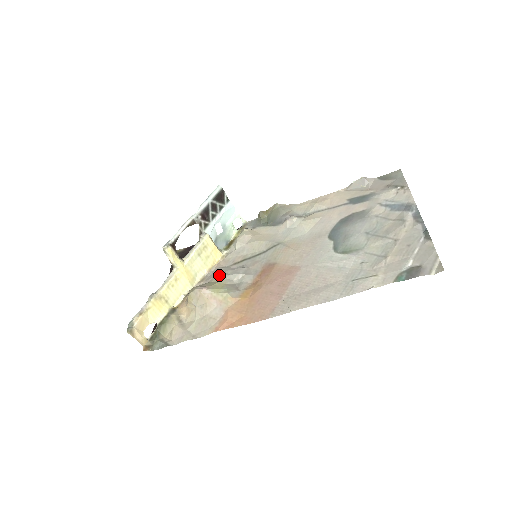
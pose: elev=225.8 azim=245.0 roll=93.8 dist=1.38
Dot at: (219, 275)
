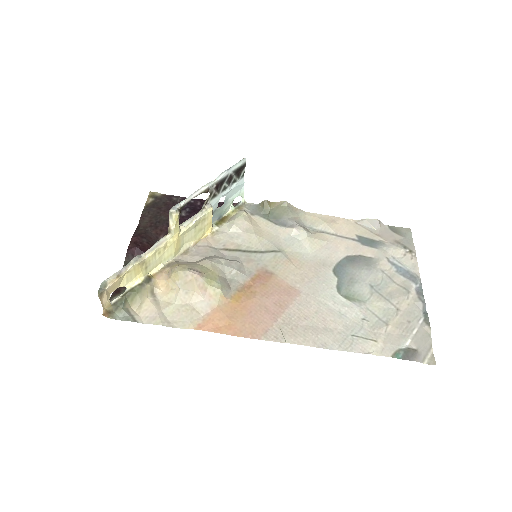
Dot at: (212, 261)
